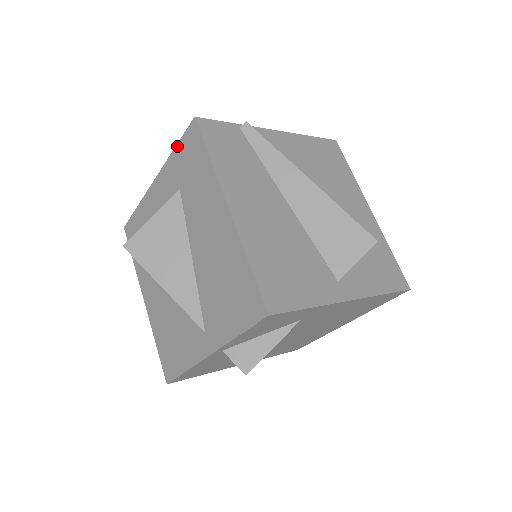
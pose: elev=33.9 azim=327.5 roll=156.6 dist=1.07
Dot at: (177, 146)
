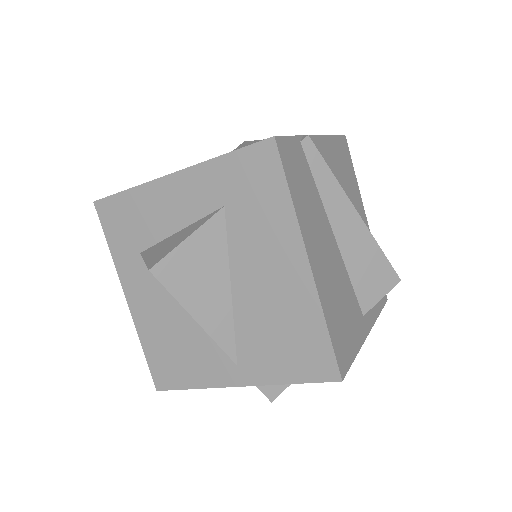
Dot at: (231, 154)
